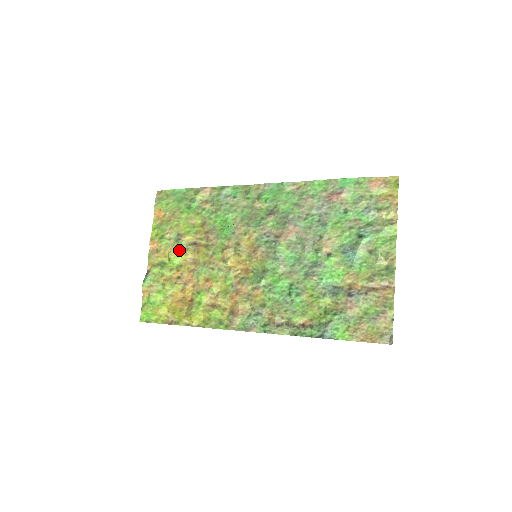
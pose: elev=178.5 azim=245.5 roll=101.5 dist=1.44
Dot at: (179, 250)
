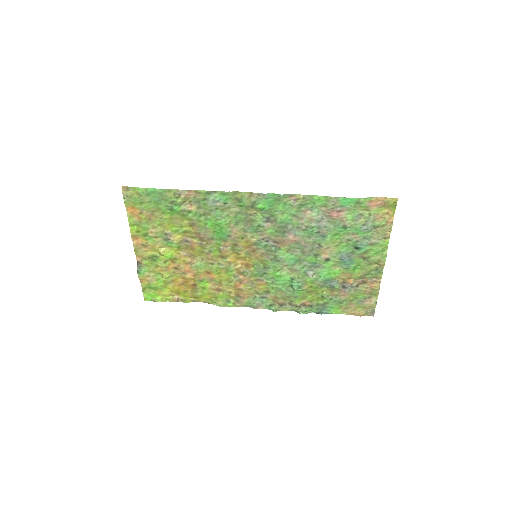
Dot at: (170, 247)
